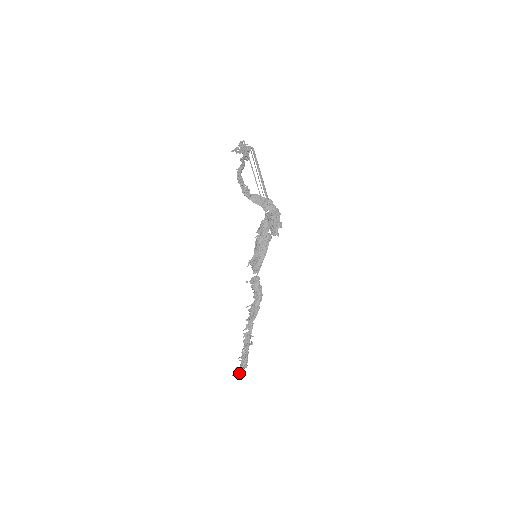
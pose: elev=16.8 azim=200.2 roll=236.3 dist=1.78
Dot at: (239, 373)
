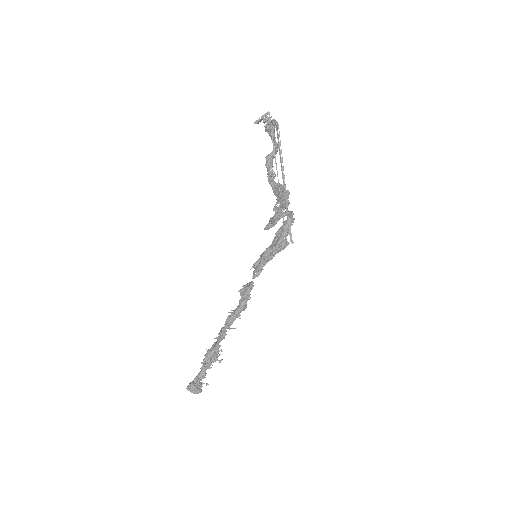
Dot at: (190, 384)
